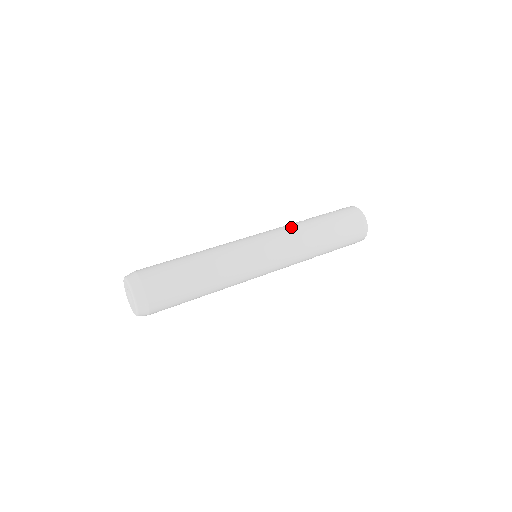
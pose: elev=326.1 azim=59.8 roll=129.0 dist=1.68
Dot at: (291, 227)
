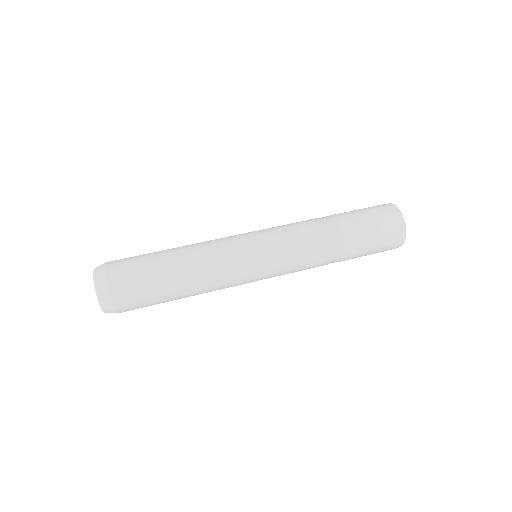
Dot at: (305, 229)
